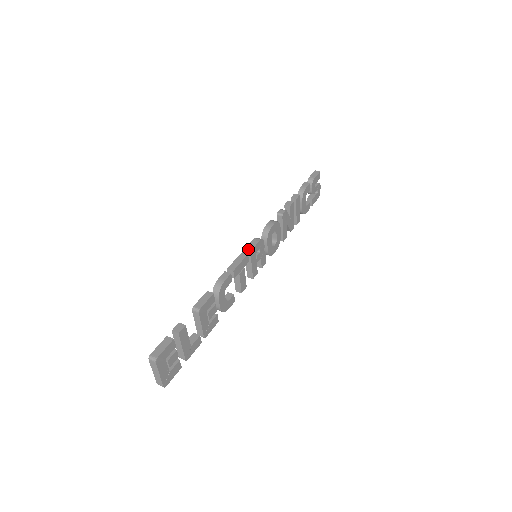
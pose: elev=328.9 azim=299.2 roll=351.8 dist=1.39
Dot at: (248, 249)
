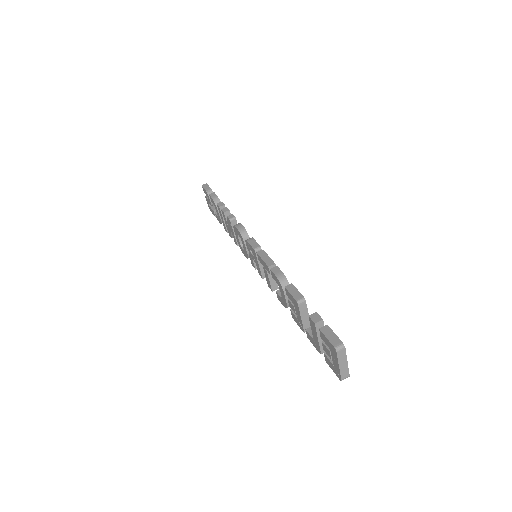
Dot at: (257, 248)
